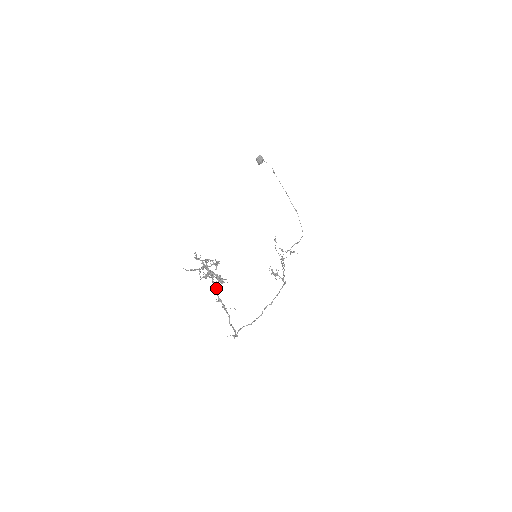
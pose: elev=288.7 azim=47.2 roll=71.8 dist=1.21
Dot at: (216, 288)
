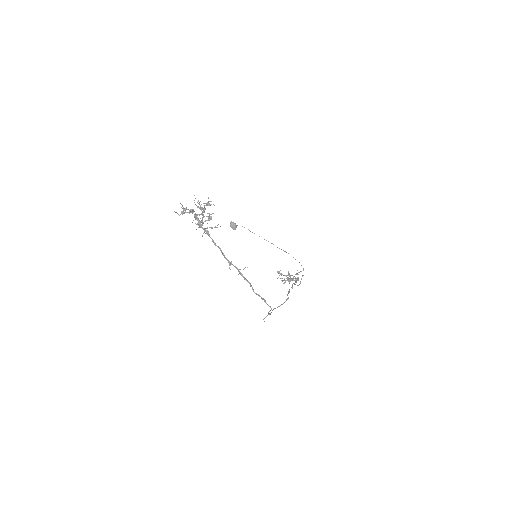
Dot at: (220, 248)
